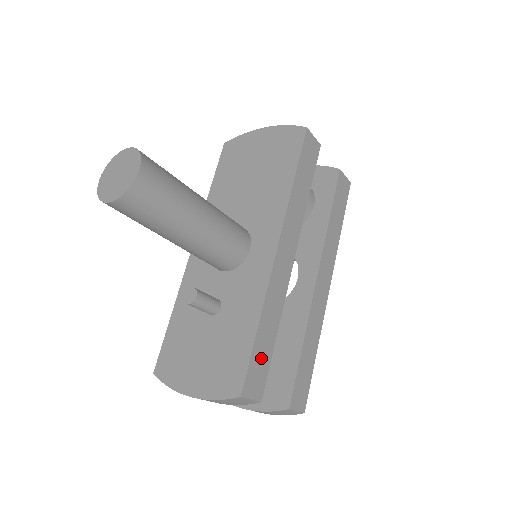
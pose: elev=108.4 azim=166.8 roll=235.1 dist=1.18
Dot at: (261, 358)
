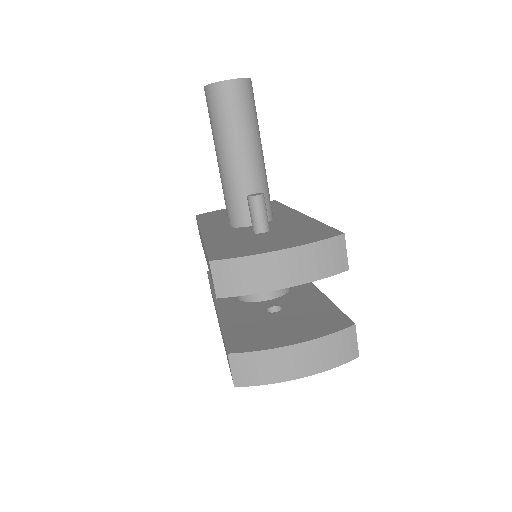
Dot at: occluded
